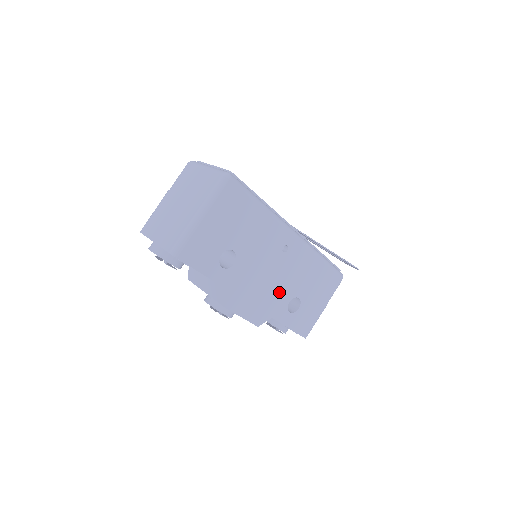
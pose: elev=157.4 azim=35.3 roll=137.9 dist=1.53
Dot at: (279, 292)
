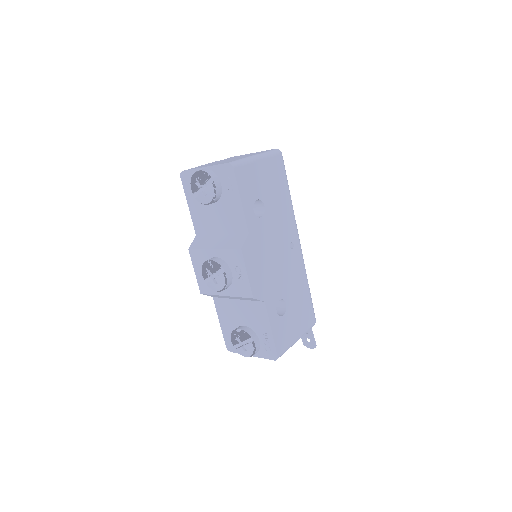
Dot at: (277, 281)
